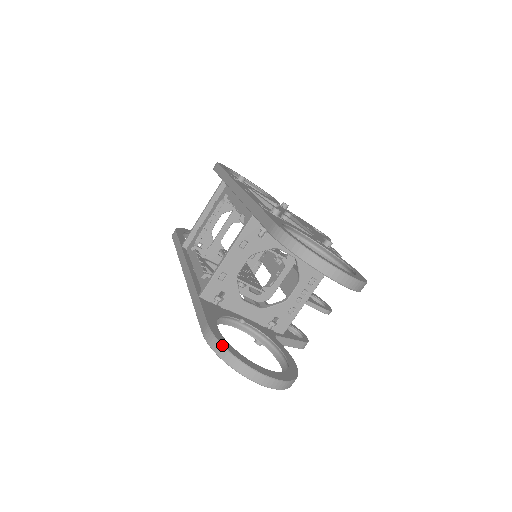
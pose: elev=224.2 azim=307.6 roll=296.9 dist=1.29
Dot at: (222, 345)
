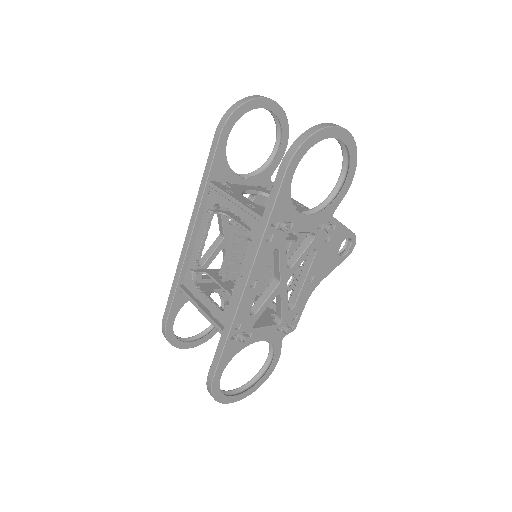
Dot at: (167, 340)
